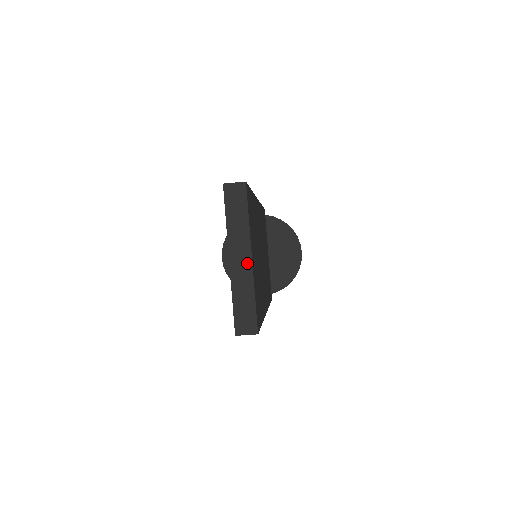
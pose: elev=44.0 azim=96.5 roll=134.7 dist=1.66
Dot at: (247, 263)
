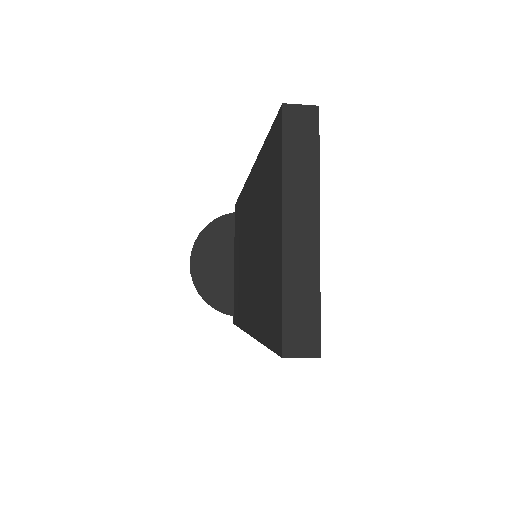
Dot at: (311, 236)
